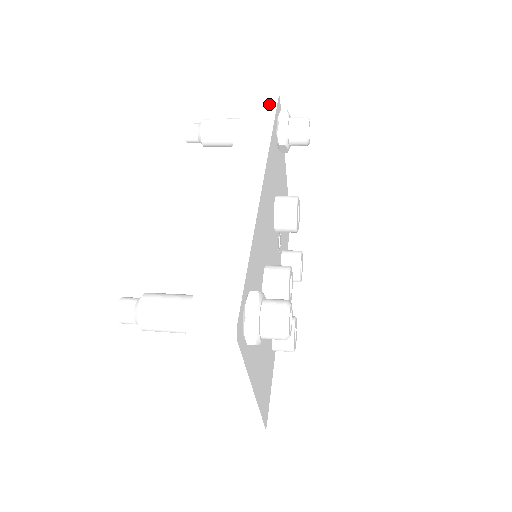
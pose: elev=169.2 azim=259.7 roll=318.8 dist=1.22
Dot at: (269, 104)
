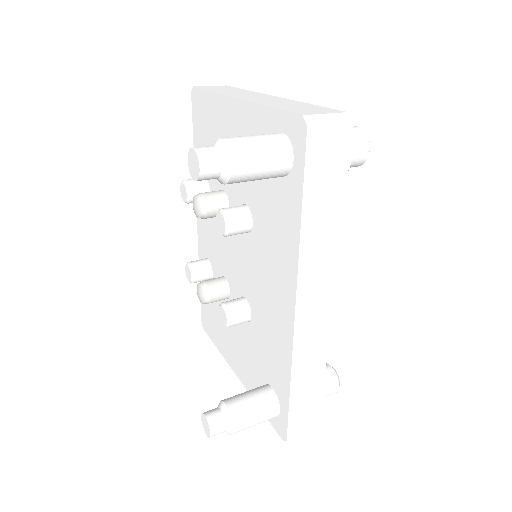
Dot at: (340, 148)
